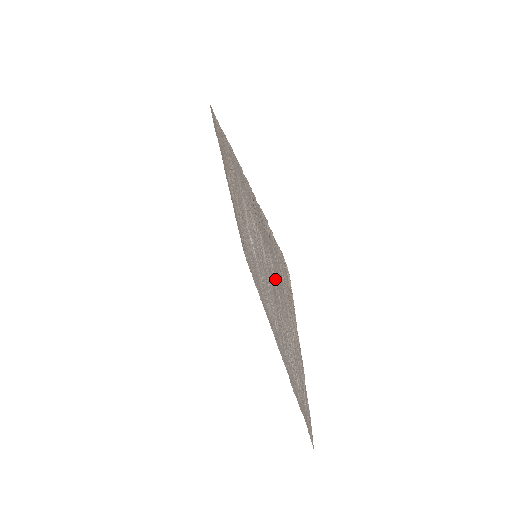
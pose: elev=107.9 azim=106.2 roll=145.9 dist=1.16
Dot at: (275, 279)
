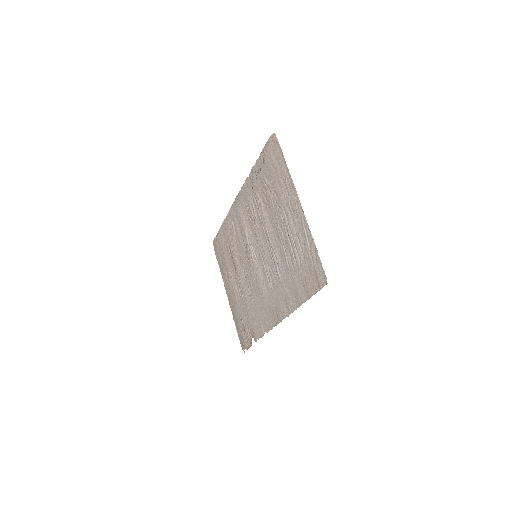
Dot at: (271, 187)
